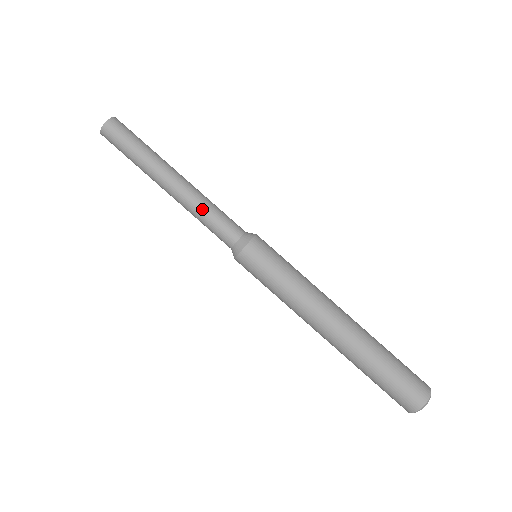
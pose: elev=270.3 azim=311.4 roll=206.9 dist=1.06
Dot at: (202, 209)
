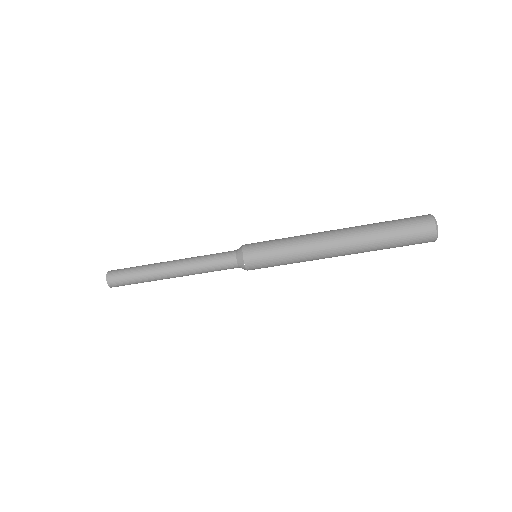
Dot at: (201, 266)
